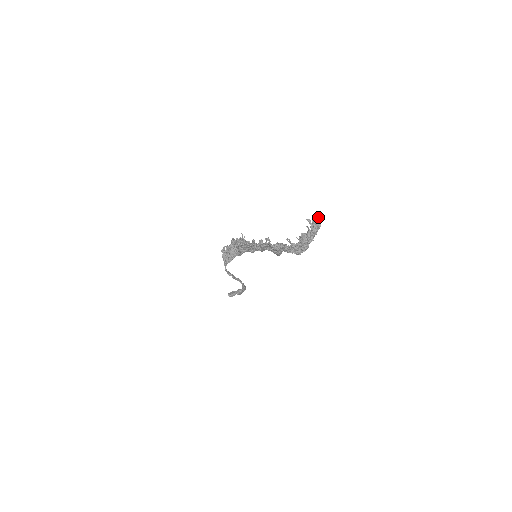
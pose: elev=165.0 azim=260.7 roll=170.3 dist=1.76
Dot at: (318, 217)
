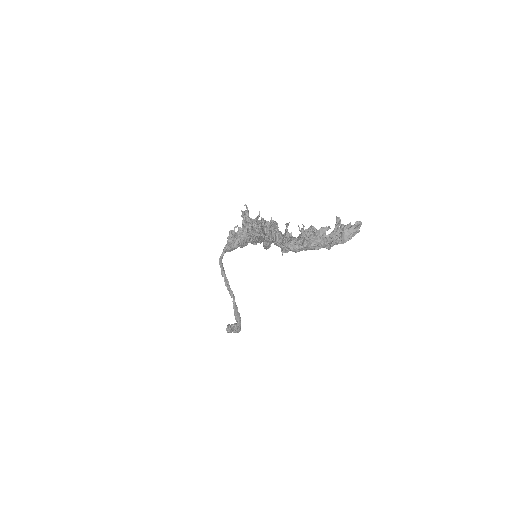
Dot at: (355, 224)
